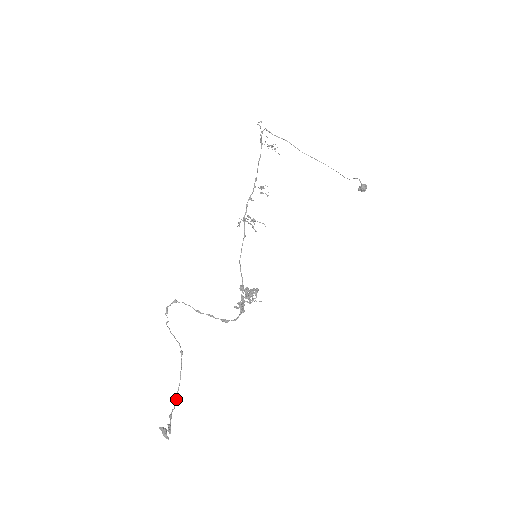
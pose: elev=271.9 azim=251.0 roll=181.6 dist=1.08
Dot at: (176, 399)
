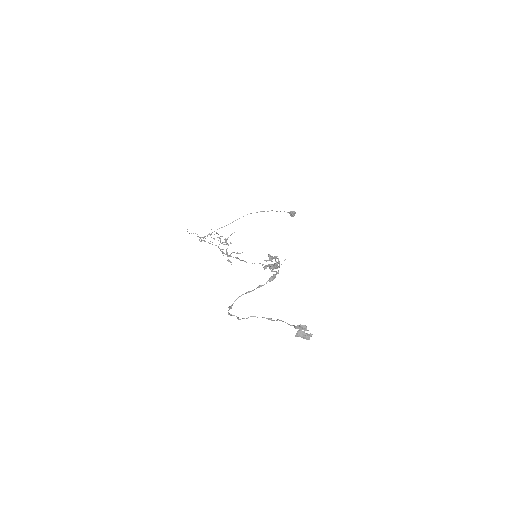
Dot at: occluded
